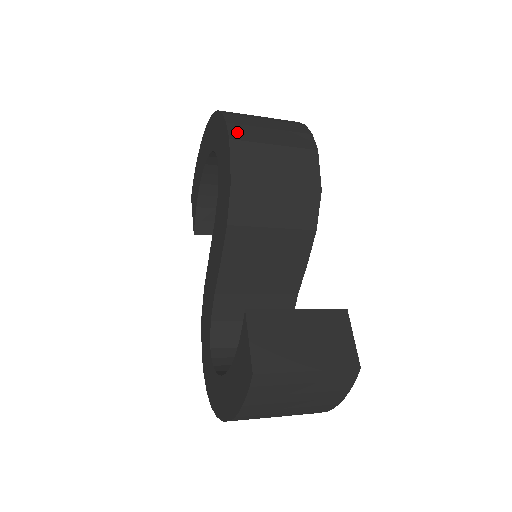
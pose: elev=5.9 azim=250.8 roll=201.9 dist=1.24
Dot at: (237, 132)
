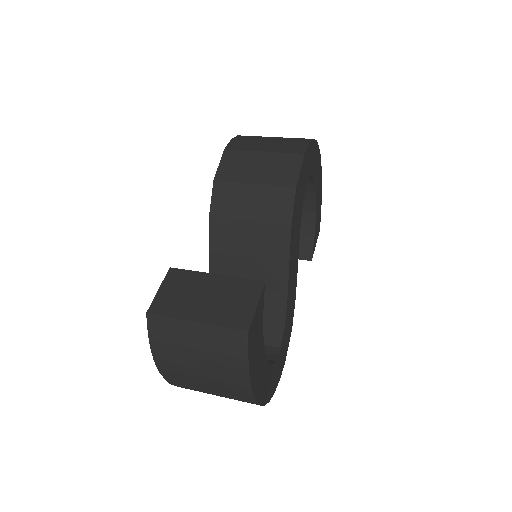
Dot at: (235, 145)
